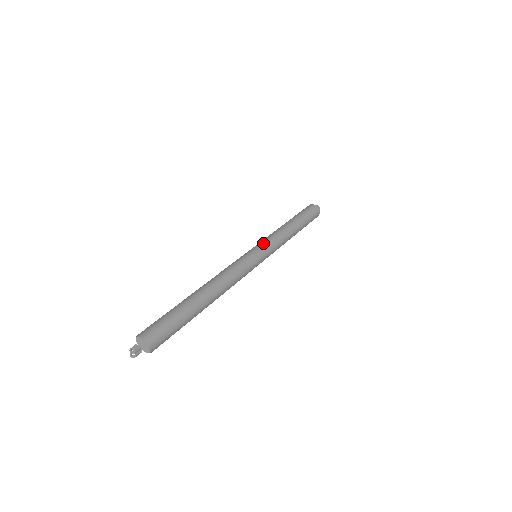
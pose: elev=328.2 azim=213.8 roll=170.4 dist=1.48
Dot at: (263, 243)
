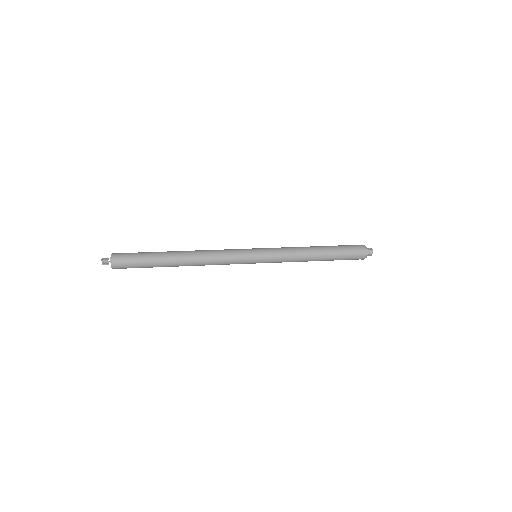
Dot at: (267, 248)
